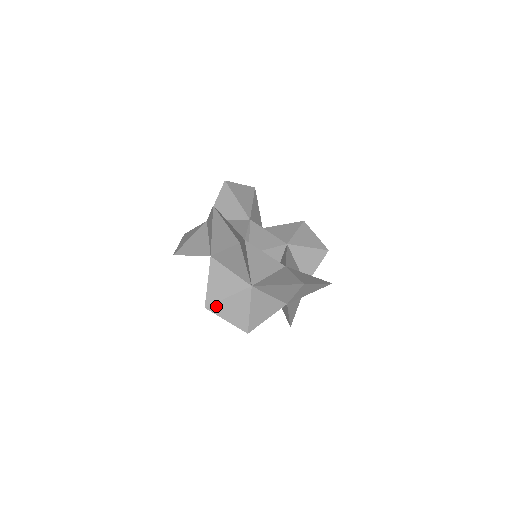
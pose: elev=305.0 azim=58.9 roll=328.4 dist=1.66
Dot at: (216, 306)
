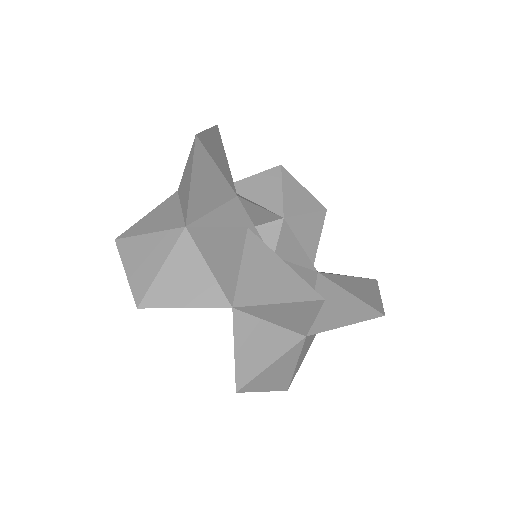
Dot at: (128, 242)
